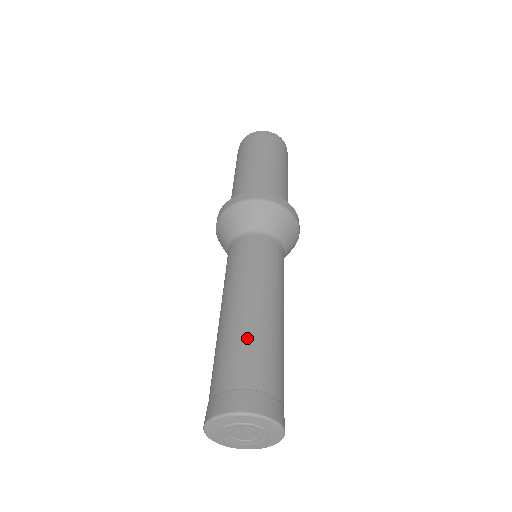
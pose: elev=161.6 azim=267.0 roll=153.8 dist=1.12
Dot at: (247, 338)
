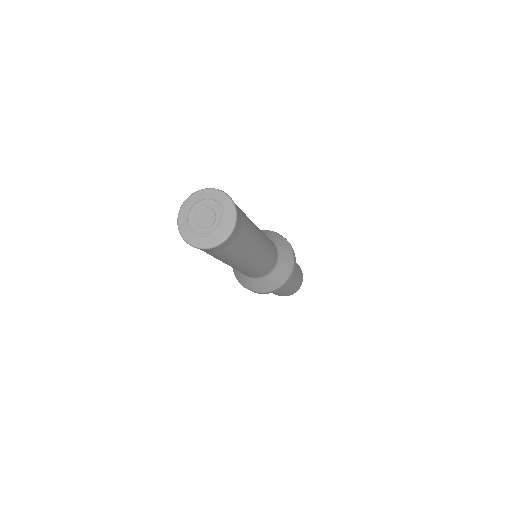
Dot at: occluded
